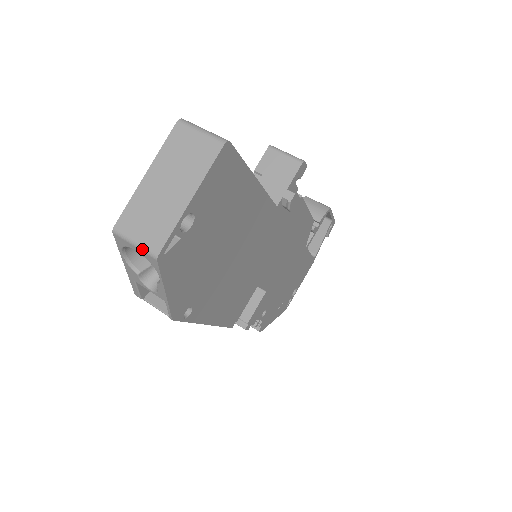
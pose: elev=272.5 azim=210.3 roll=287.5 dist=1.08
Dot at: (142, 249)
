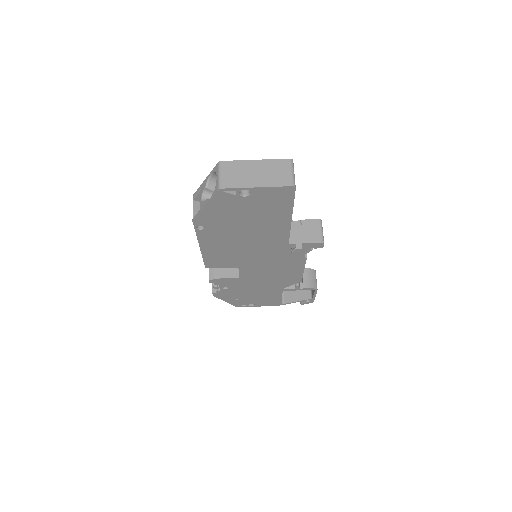
Dot at: (219, 180)
